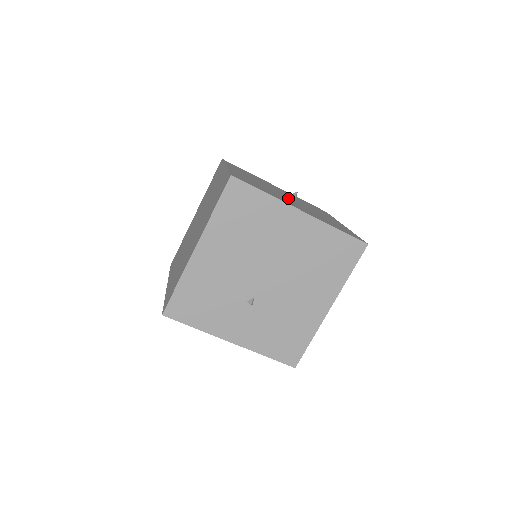
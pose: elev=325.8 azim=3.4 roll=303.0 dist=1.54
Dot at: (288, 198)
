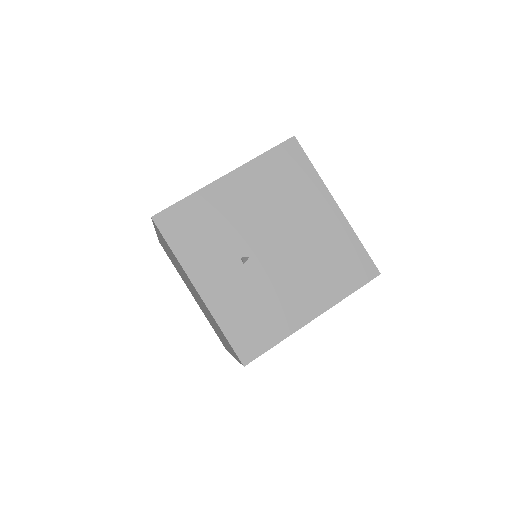
Dot at: occluded
